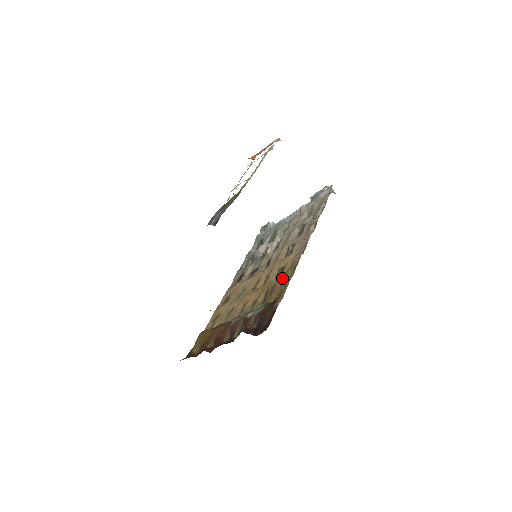
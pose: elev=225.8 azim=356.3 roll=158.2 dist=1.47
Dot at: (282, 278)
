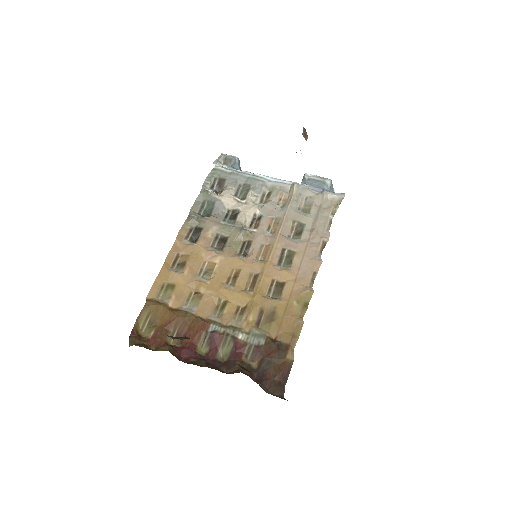
Dot at: (284, 307)
